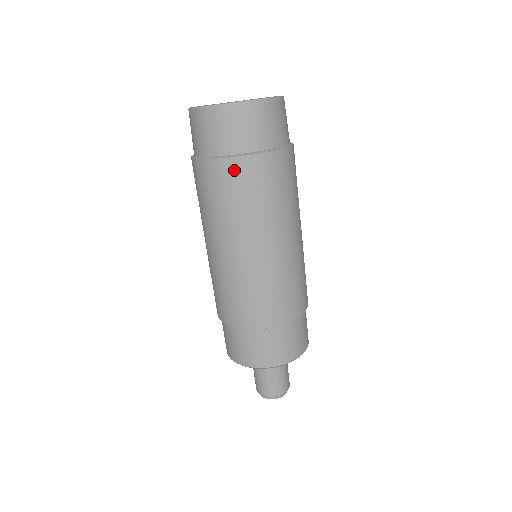
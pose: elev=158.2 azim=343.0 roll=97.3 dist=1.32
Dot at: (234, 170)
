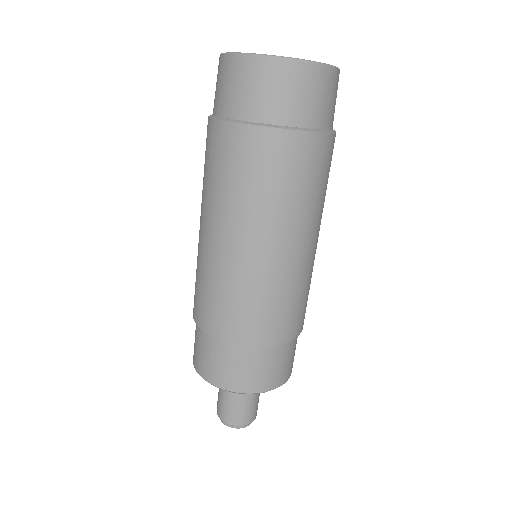
Dot at: (309, 148)
